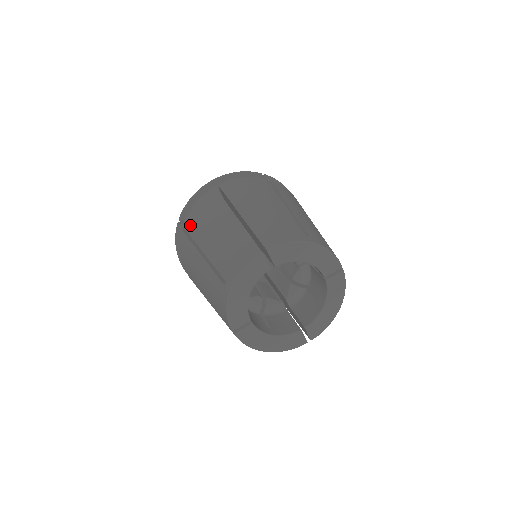
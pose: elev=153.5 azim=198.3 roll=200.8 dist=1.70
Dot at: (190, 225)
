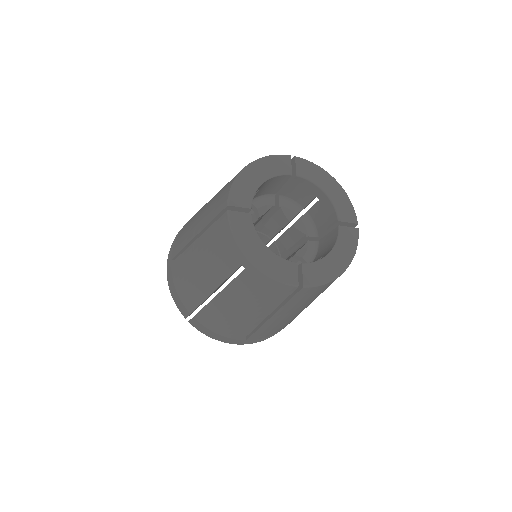
Dot at: occluded
